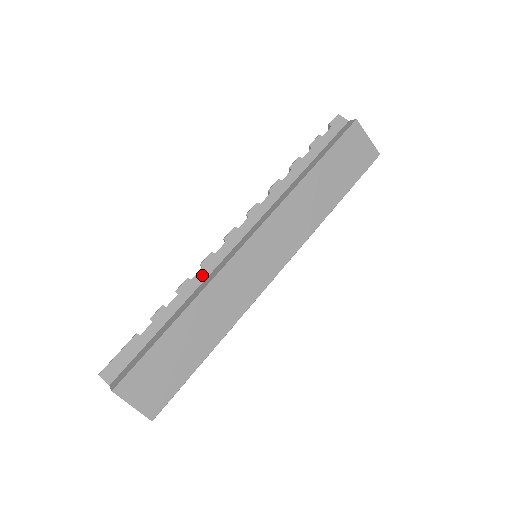
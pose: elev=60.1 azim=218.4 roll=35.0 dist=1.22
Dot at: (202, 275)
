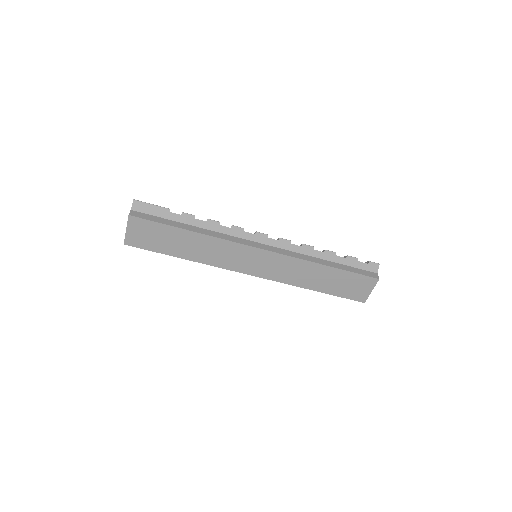
Dot at: (226, 230)
